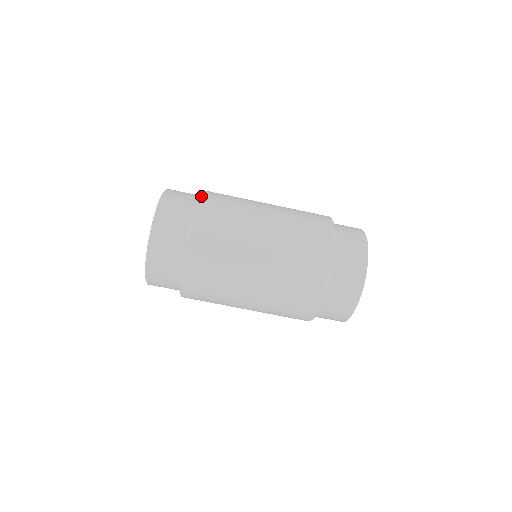
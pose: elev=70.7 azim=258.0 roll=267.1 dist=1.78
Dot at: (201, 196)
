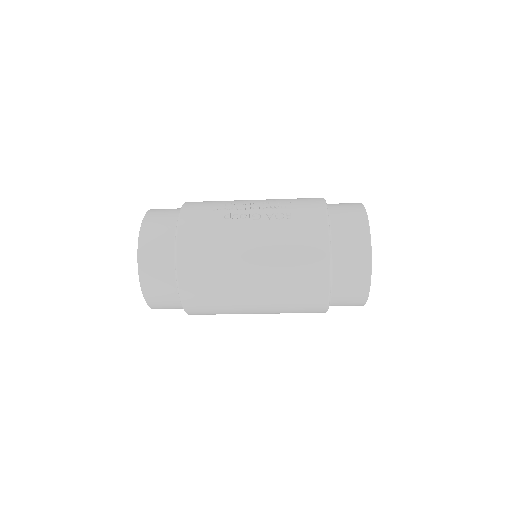
Dot at: (184, 307)
